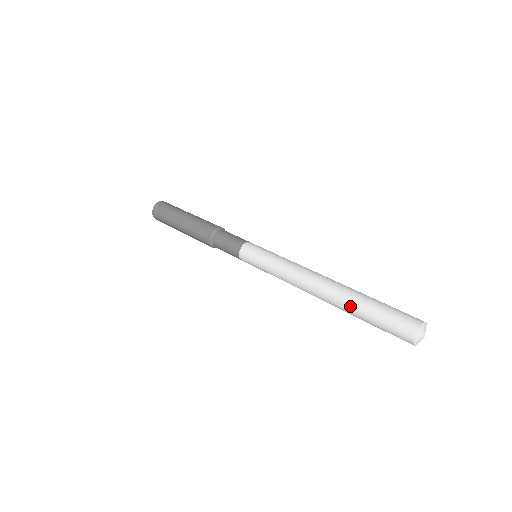
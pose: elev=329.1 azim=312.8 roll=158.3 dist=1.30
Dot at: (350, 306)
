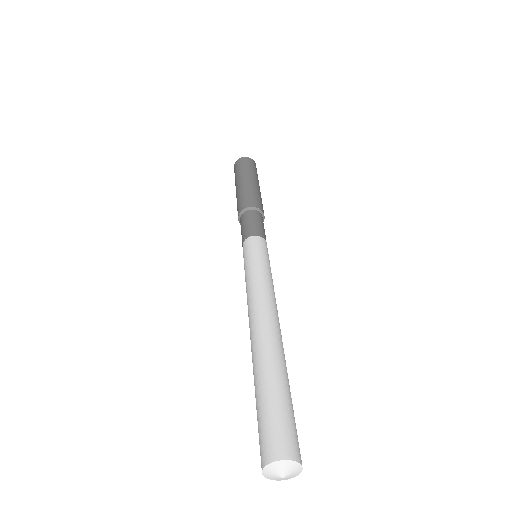
Dot at: (262, 366)
